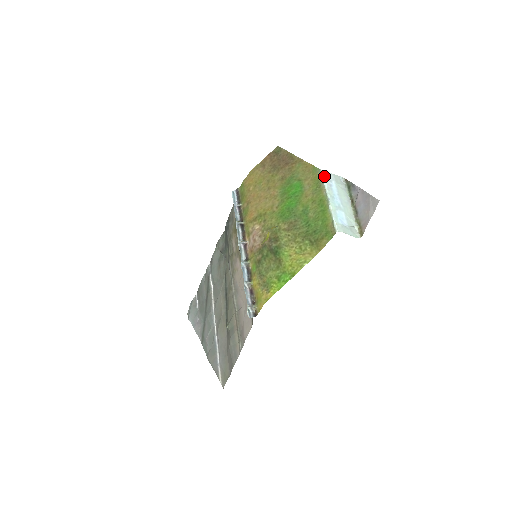
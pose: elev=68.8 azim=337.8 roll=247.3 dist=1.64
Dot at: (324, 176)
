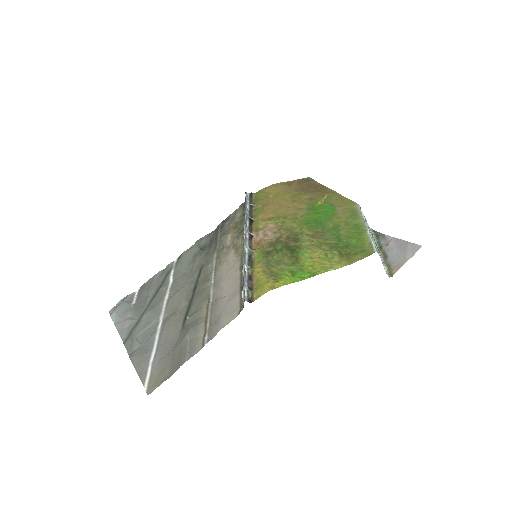
Dot at: (361, 210)
